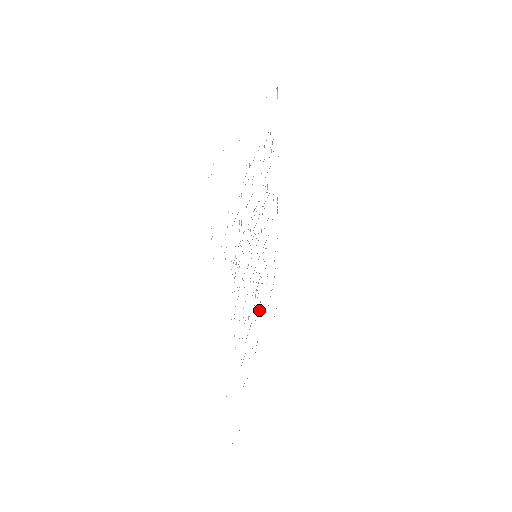
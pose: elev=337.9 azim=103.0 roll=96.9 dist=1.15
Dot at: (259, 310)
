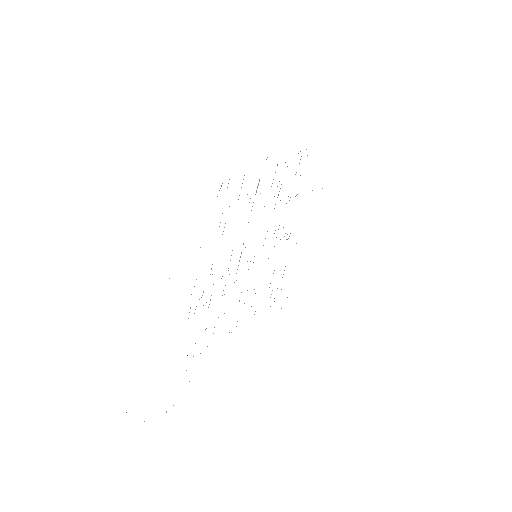
Dot at: occluded
